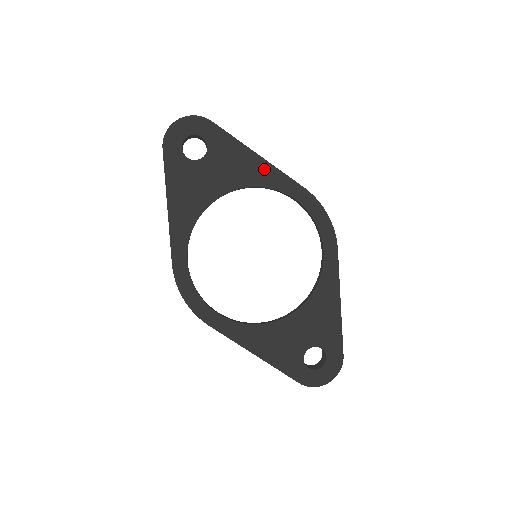
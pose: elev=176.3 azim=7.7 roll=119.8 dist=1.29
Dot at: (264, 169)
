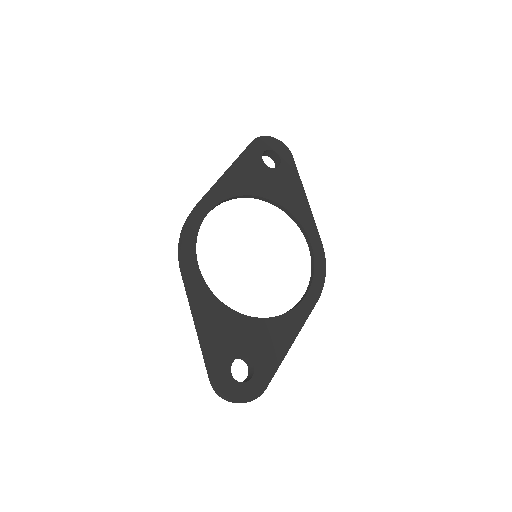
Dot at: (304, 209)
